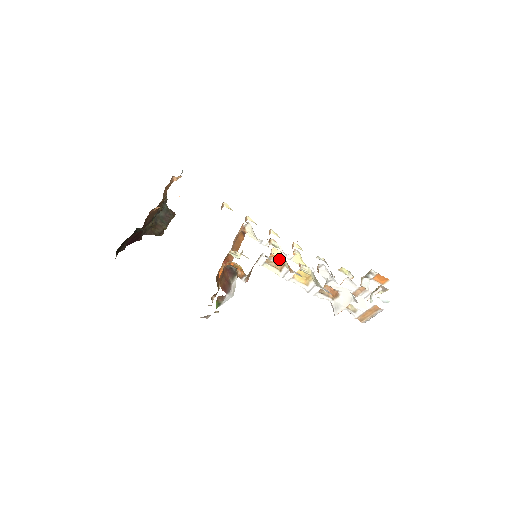
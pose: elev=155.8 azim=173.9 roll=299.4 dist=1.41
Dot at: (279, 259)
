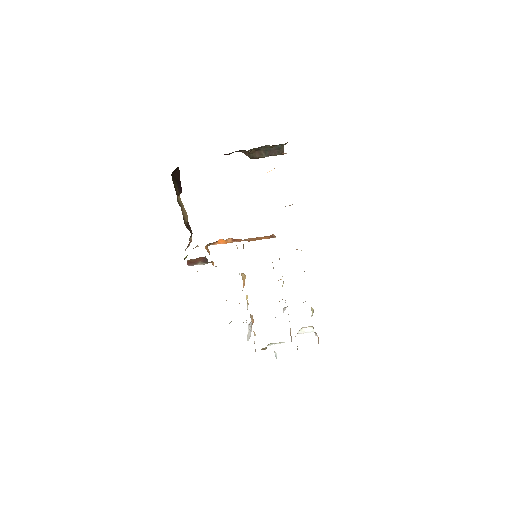
Dot at: occluded
